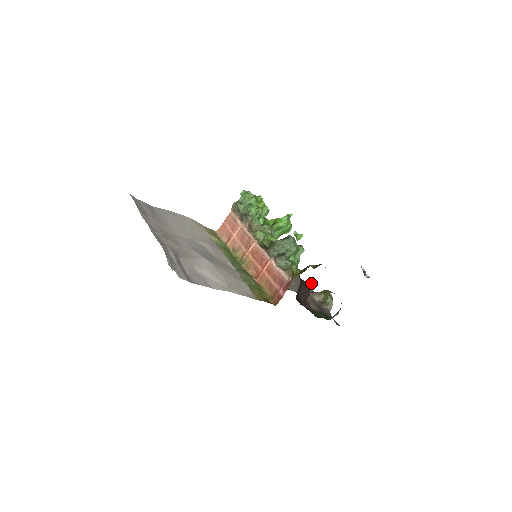
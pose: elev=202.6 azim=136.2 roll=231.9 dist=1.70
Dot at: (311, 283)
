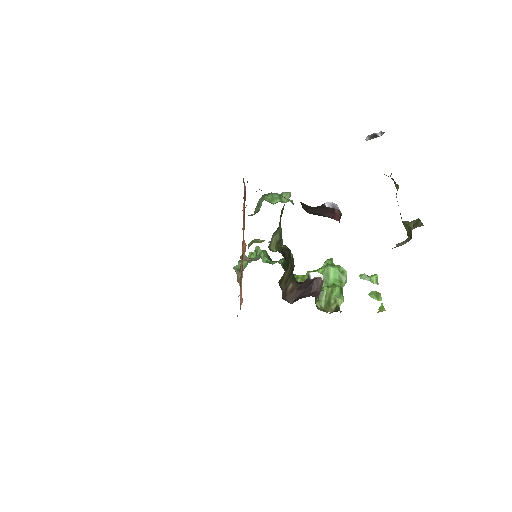
Dot at: (333, 207)
